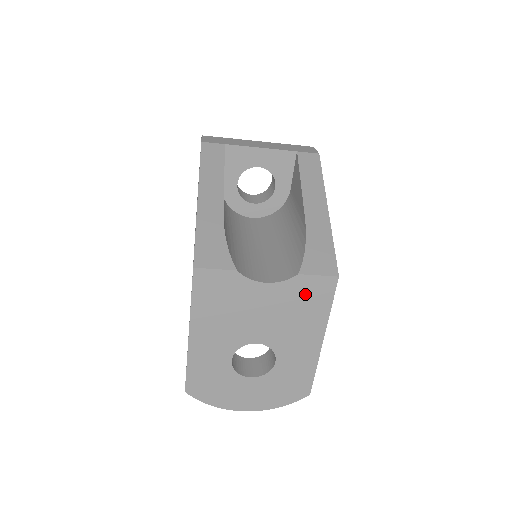
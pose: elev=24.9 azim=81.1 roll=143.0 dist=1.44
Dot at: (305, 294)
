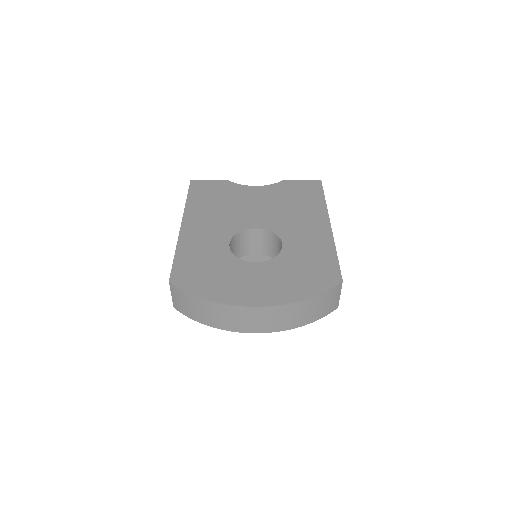
Dot at: (295, 191)
